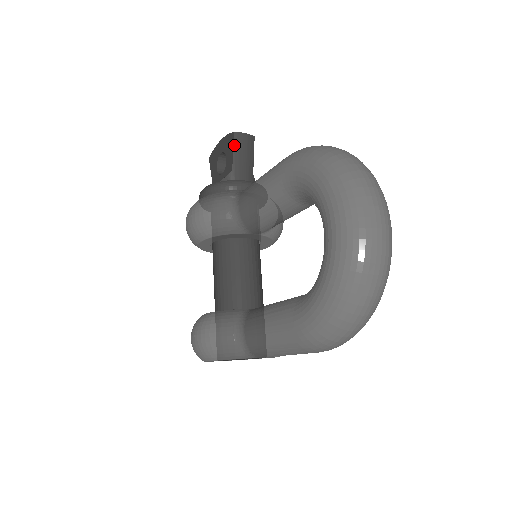
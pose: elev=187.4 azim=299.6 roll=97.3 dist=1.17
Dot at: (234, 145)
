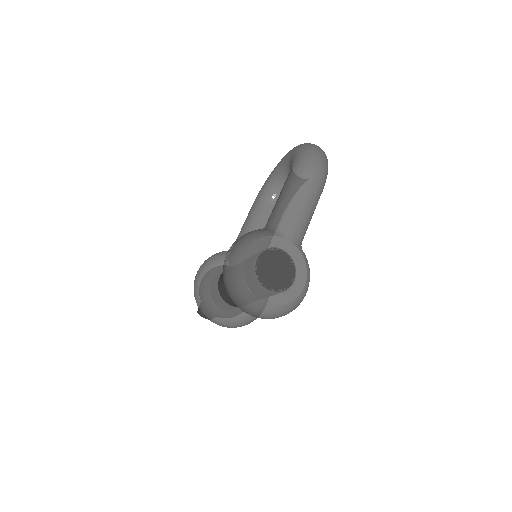
Dot at: occluded
